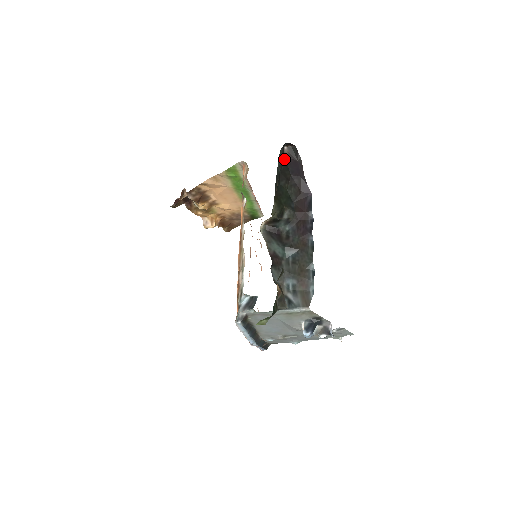
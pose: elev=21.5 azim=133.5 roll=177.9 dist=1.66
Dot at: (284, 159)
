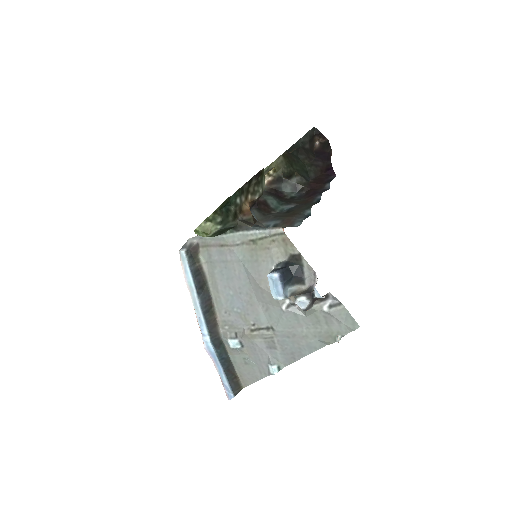
Dot at: (312, 148)
